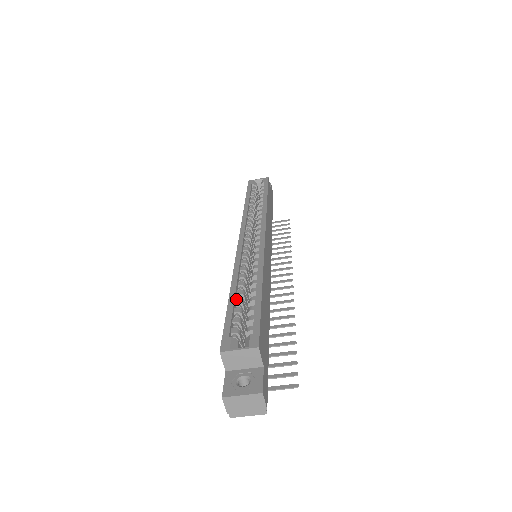
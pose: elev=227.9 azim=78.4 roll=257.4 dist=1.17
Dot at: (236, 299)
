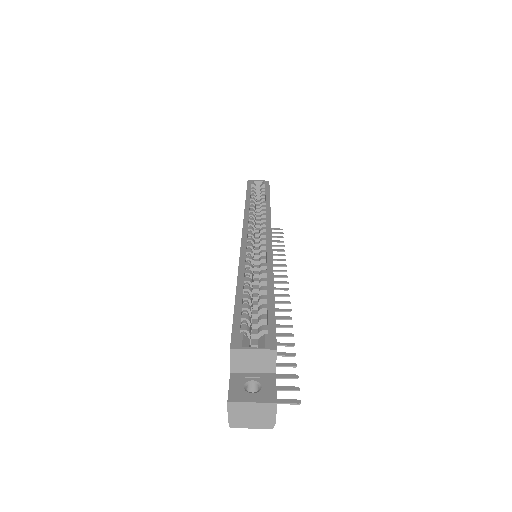
Dot at: (244, 294)
